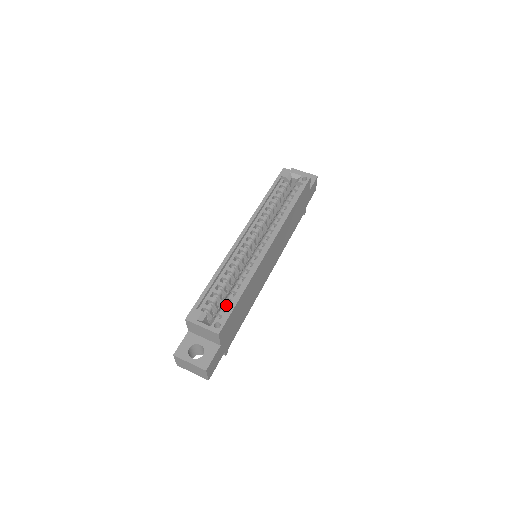
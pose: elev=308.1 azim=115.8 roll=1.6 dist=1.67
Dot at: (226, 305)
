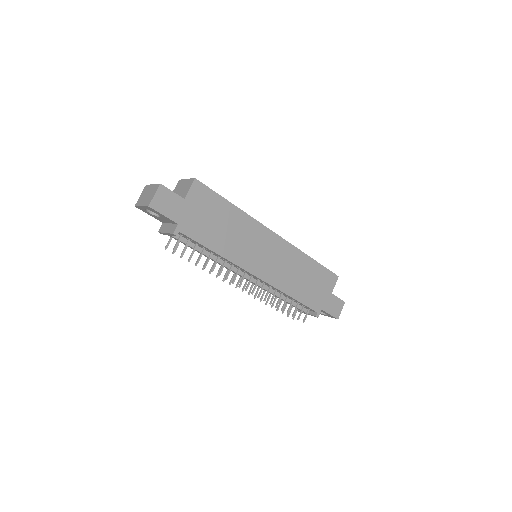
Dot at: occluded
